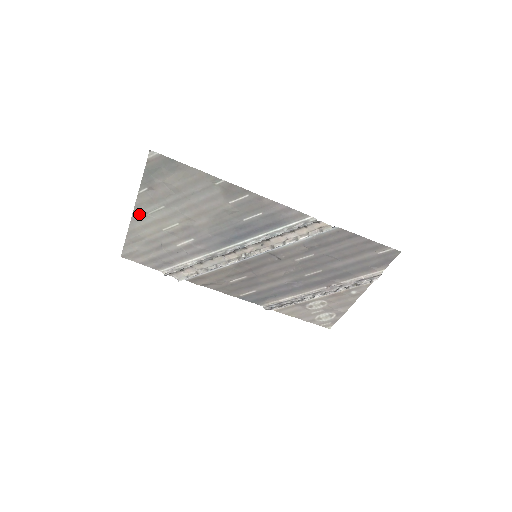
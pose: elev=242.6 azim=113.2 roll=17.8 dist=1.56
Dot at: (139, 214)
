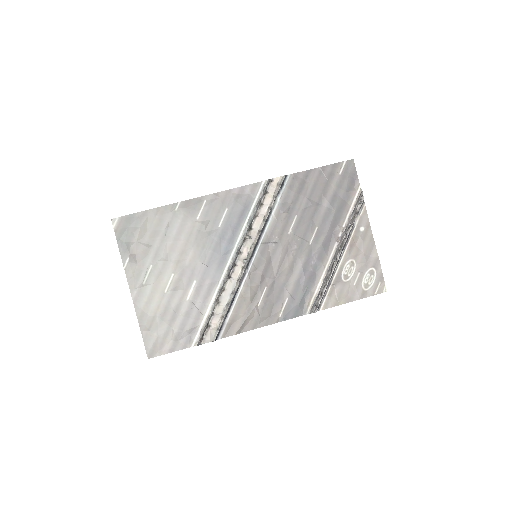
Dot at: (137, 291)
